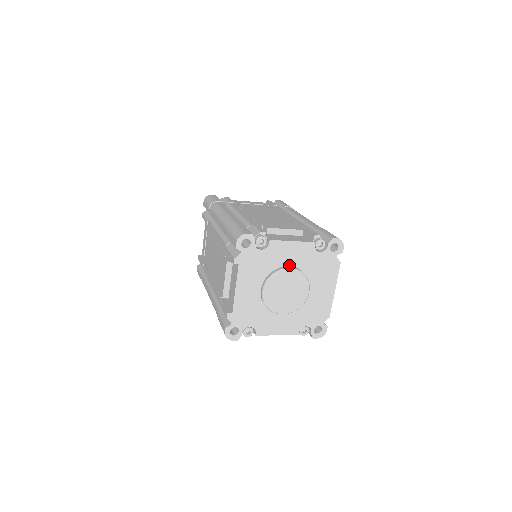
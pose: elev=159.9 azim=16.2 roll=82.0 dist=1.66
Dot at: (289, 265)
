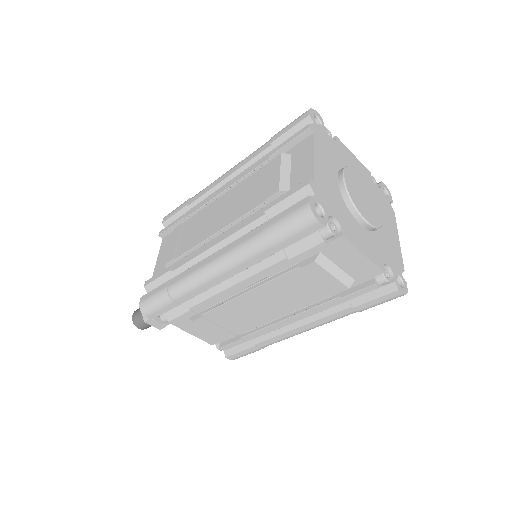
Dot at: occluded
